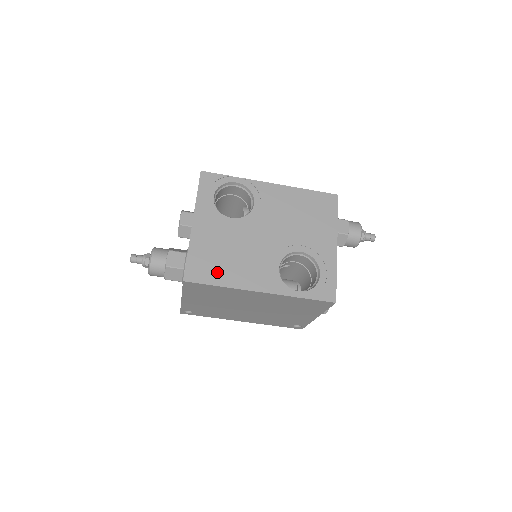
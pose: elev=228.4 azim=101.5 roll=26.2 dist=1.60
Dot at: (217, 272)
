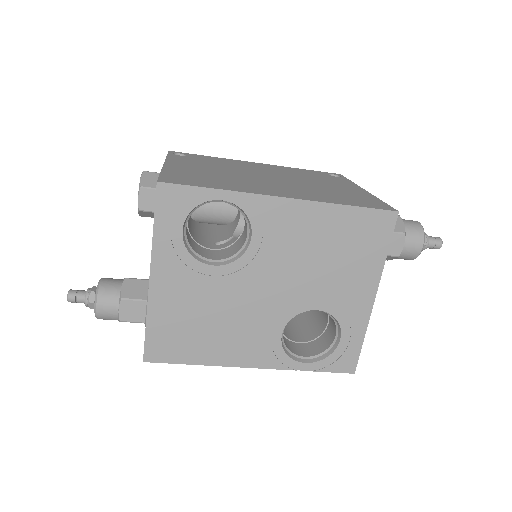
Dot at: (191, 347)
